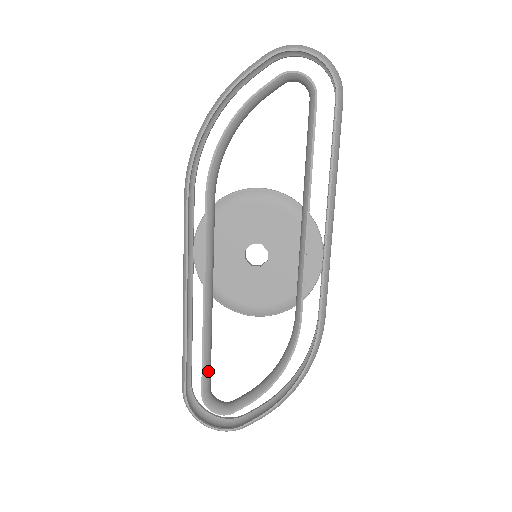
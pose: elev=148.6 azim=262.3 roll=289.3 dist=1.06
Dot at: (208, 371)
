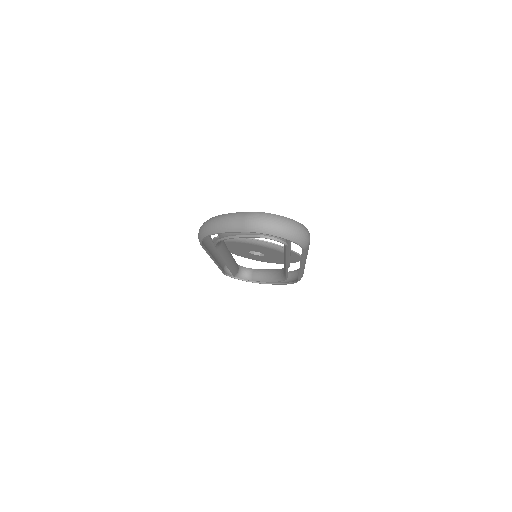
Dot at: (235, 271)
